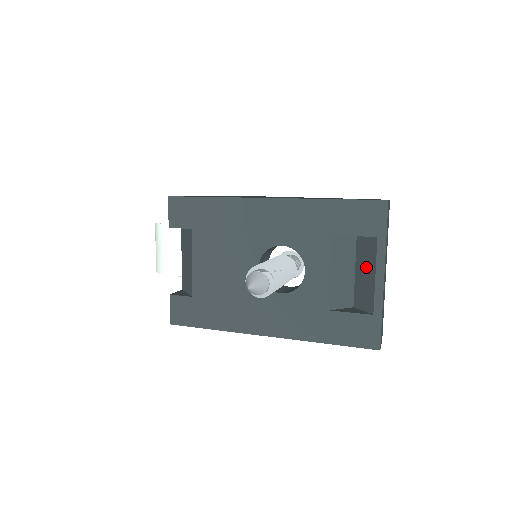
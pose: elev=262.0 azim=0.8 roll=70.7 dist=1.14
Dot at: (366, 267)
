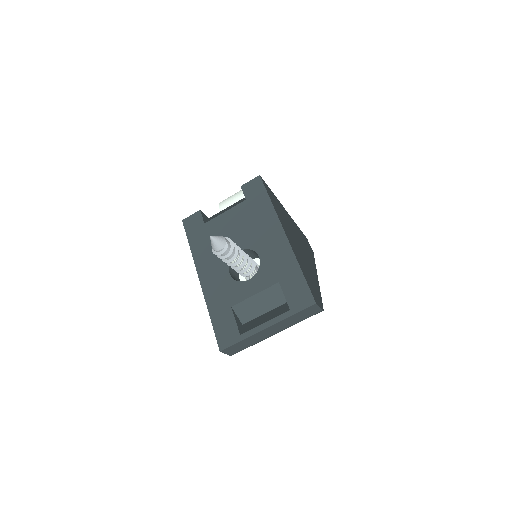
Dot at: (270, 316)
